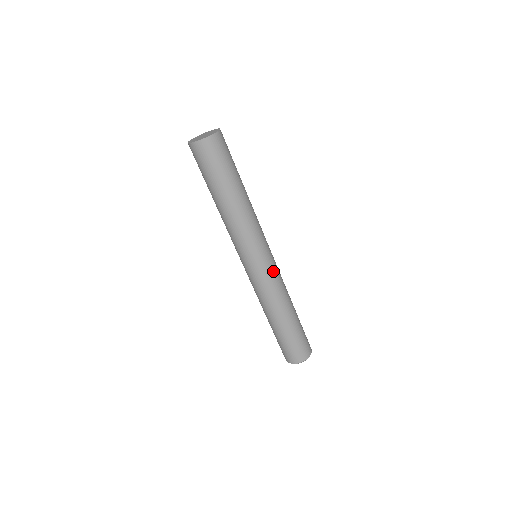
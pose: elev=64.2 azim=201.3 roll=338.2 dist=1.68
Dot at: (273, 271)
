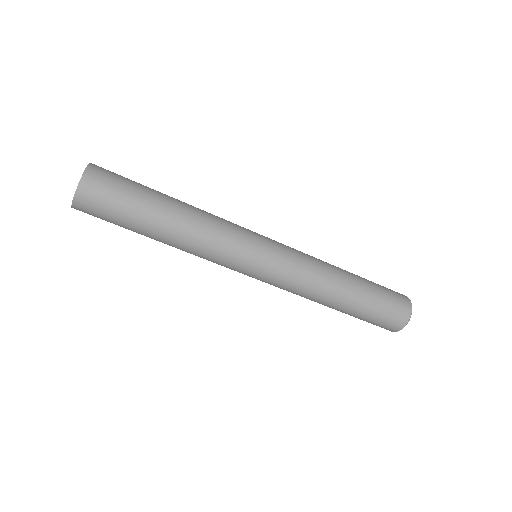
Dot at: (276, 280)
